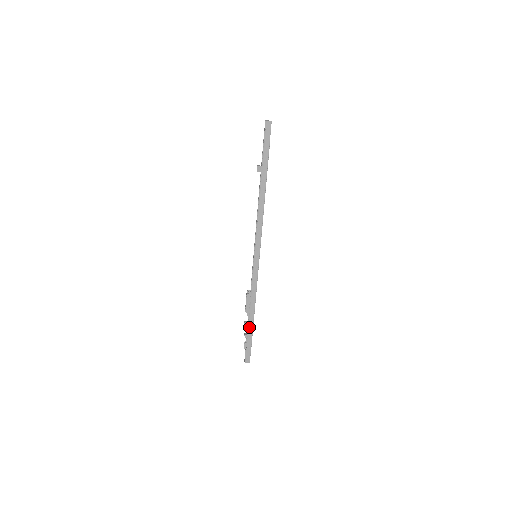
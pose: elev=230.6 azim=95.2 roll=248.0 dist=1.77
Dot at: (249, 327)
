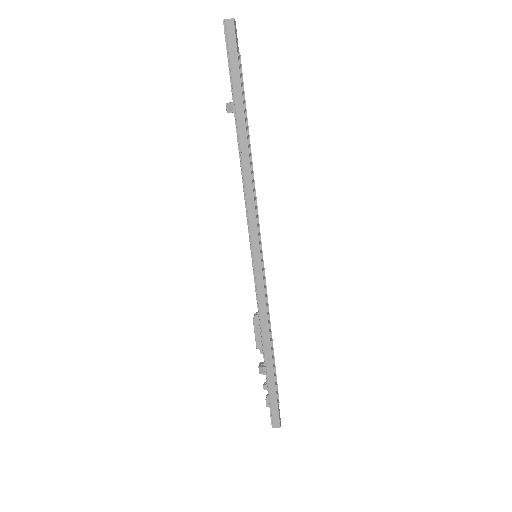
Dot at: (267, 372)
